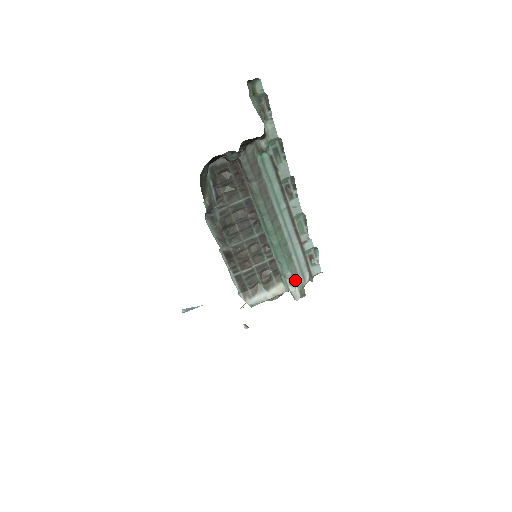
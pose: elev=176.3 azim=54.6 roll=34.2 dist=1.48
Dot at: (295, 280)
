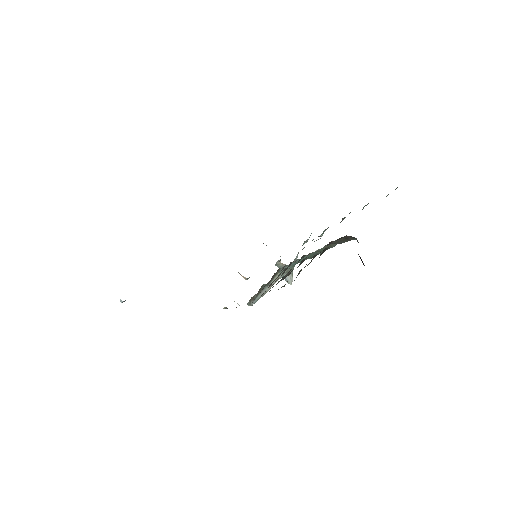
Dot at: occluded
